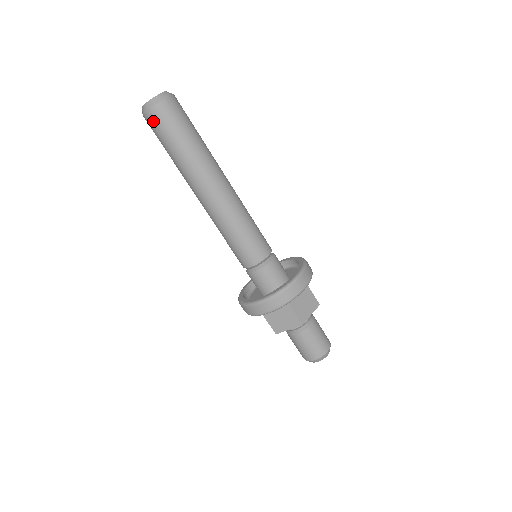
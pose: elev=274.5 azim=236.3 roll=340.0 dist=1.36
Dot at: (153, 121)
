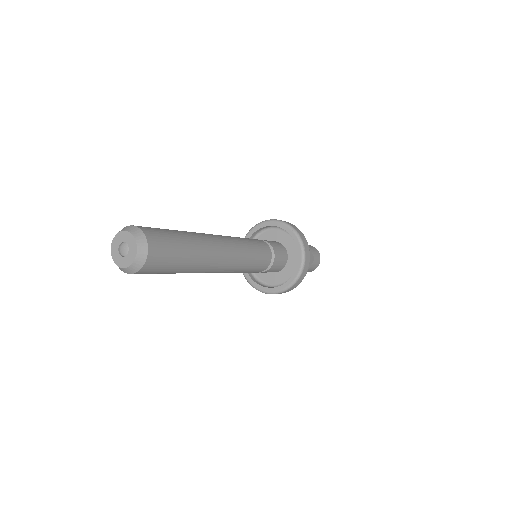
Dot at: occluded
